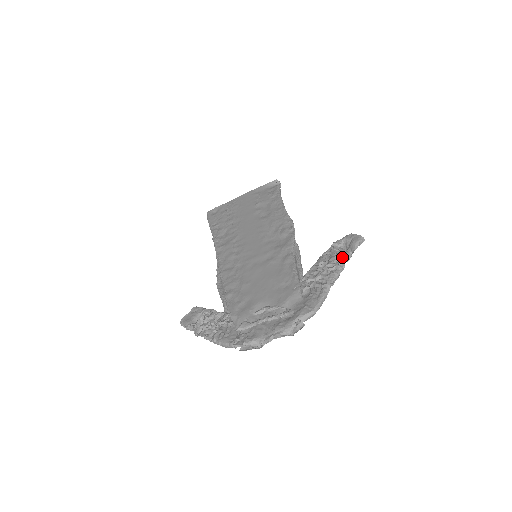
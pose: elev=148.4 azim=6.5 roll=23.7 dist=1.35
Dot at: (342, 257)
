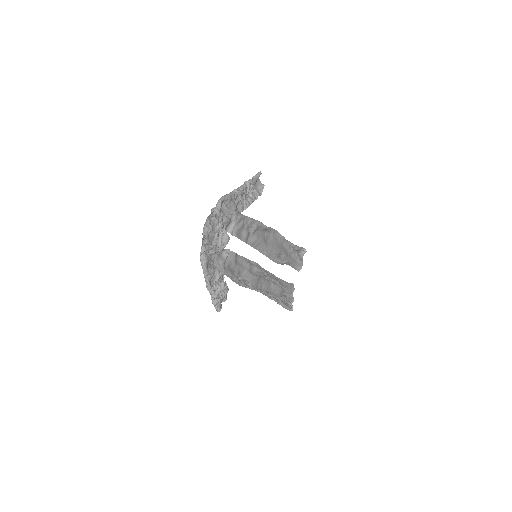
Dot at: (247, 185)
